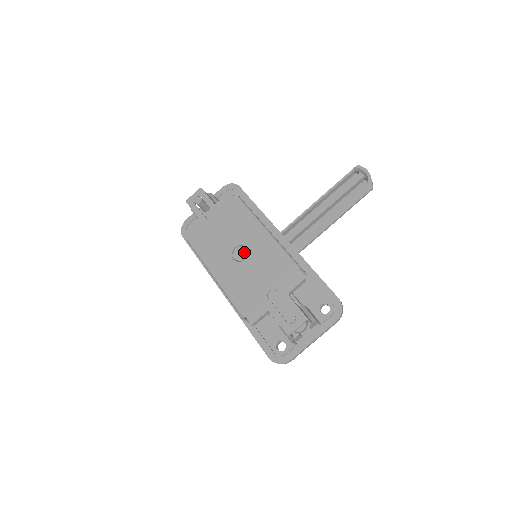
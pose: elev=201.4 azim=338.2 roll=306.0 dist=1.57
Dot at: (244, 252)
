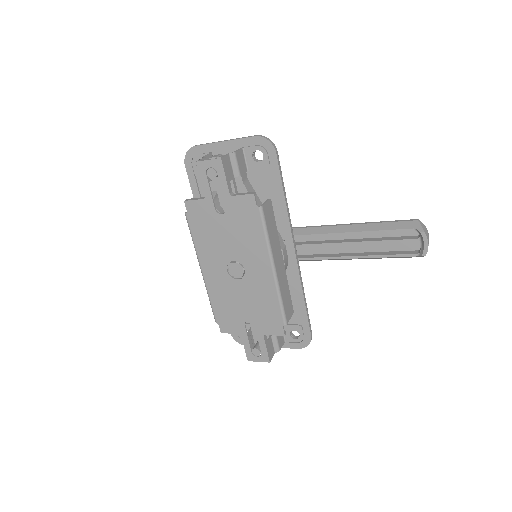
Dot at: (241, 272)
